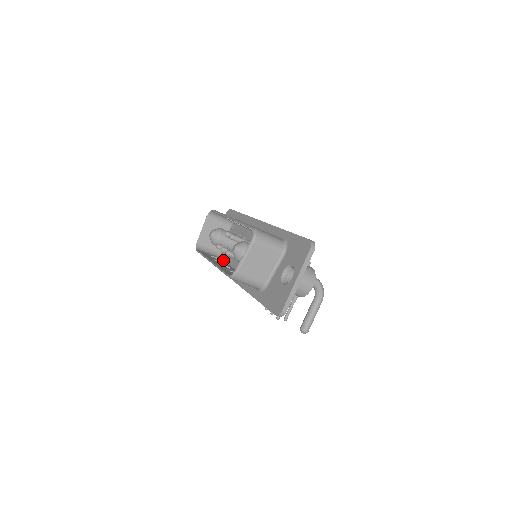
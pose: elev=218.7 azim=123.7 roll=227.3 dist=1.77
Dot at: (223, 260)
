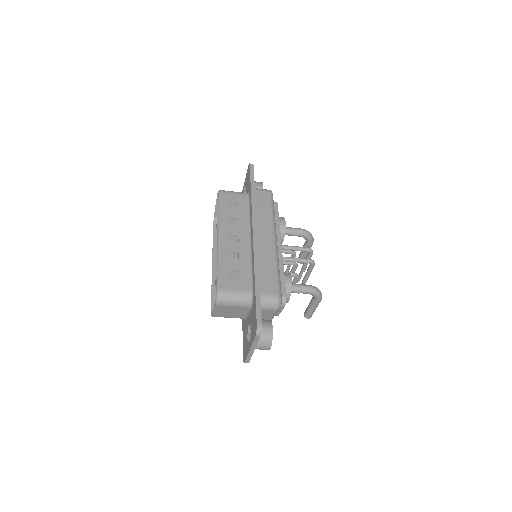
Dot at: occluded
